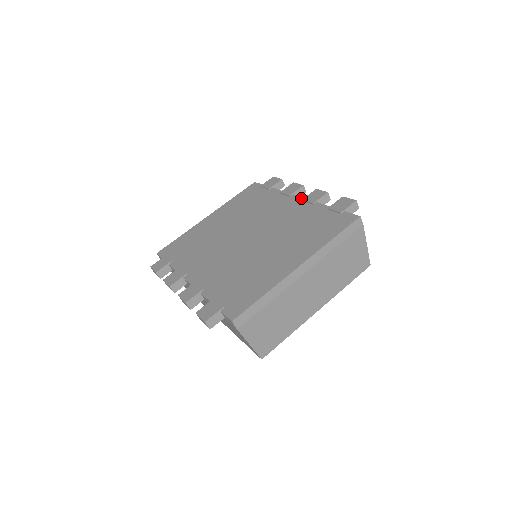
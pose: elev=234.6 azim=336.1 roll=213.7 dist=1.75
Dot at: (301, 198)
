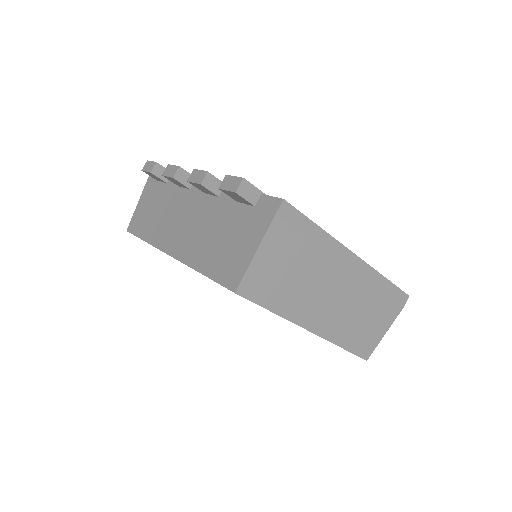
Dot at: occluded
